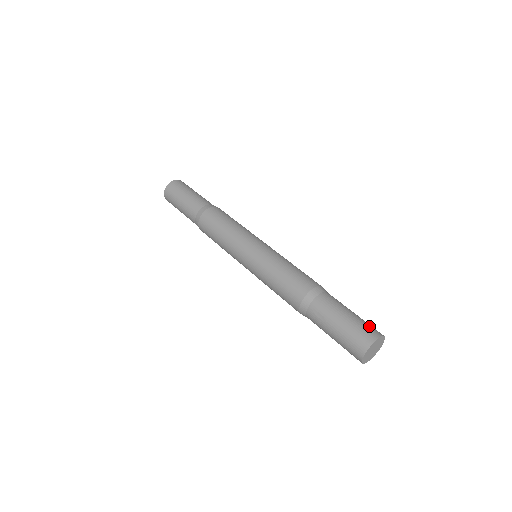
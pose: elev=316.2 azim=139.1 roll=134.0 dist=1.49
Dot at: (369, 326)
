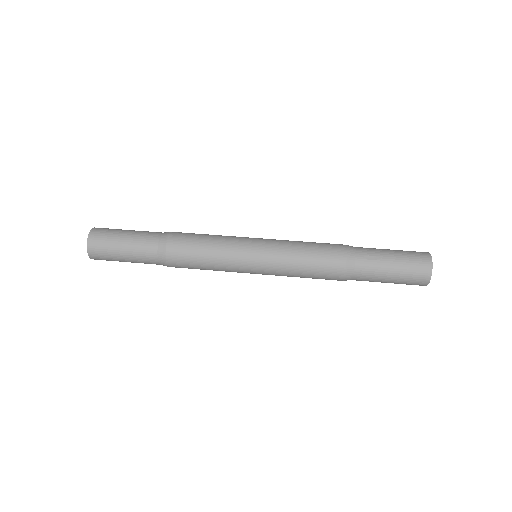
Dot at: occluded
